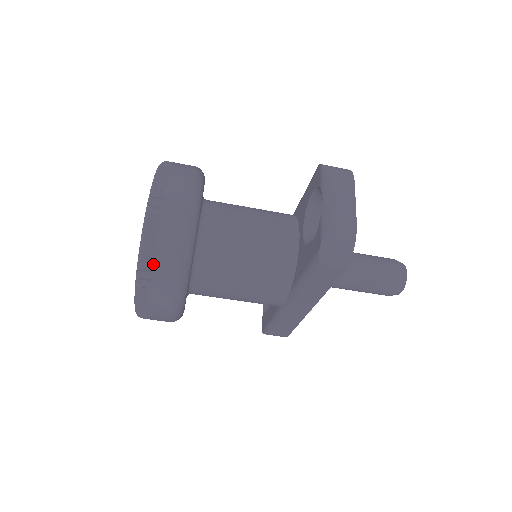
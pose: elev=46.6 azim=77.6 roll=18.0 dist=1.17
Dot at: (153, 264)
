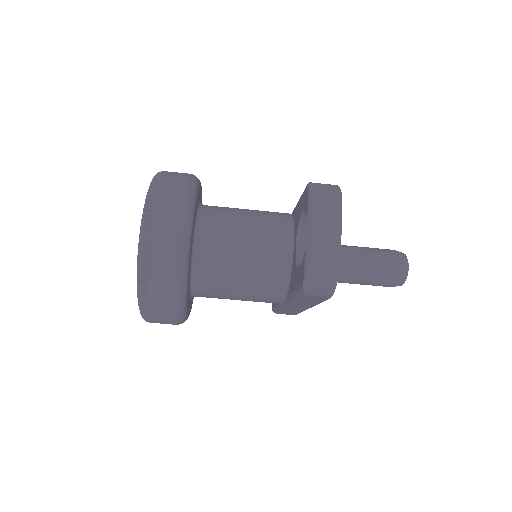
Dot at: (150, 292)
